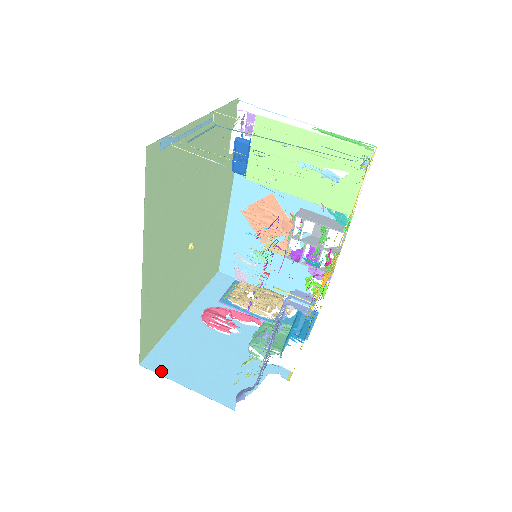
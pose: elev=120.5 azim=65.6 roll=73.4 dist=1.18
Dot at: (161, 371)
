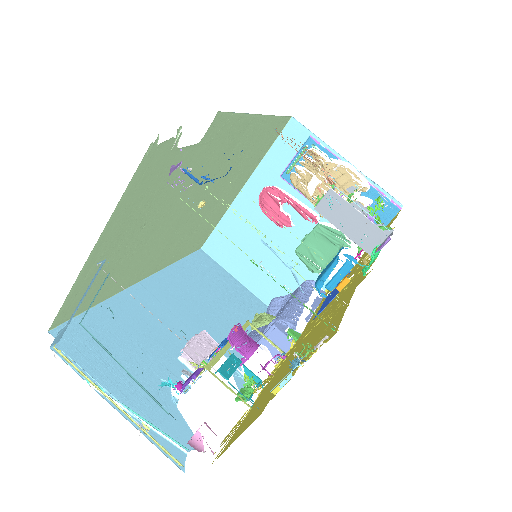
Dot at: (217, 258)
